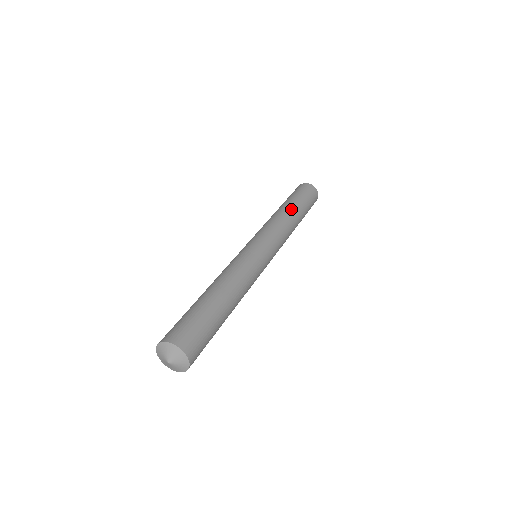
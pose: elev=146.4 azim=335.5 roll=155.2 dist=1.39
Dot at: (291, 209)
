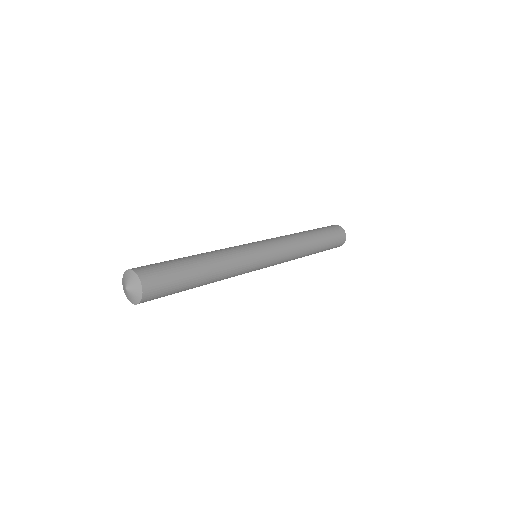
Dot at: (305, 232)
